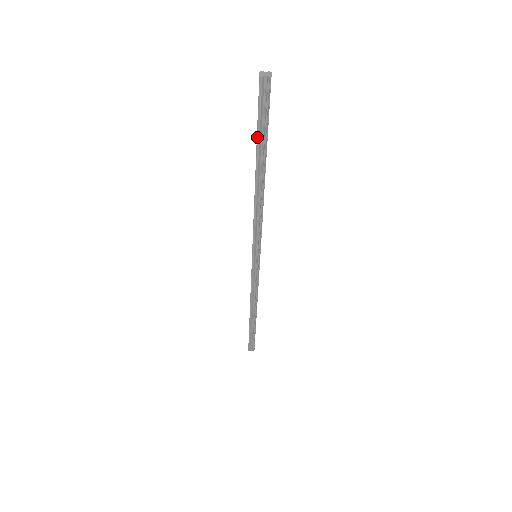
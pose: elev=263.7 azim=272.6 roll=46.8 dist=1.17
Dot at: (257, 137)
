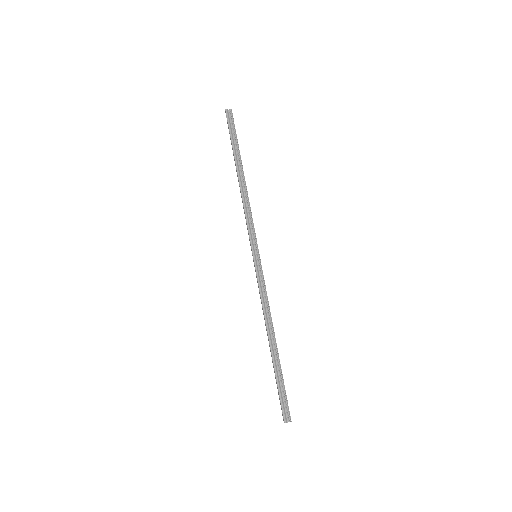
Dot at: (232, 144)
